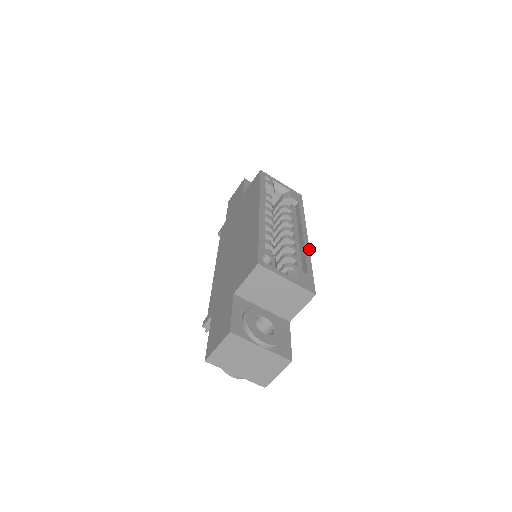
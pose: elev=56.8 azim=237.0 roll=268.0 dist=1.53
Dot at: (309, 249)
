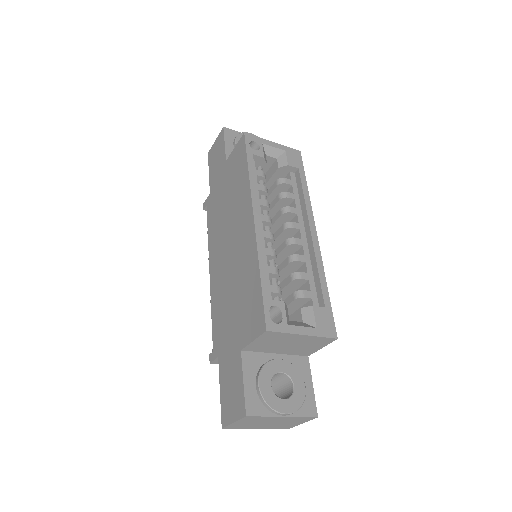
Dot at: (321, 256)
